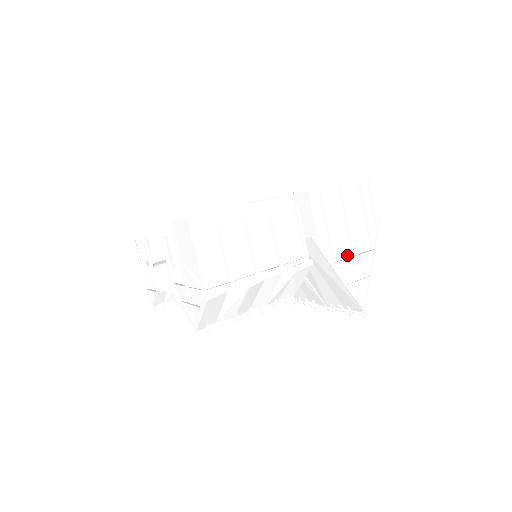
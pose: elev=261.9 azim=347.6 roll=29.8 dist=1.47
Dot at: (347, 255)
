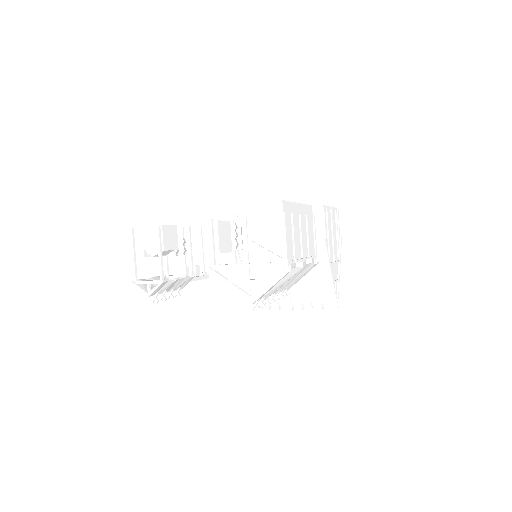
Dot at: (332, 260)
